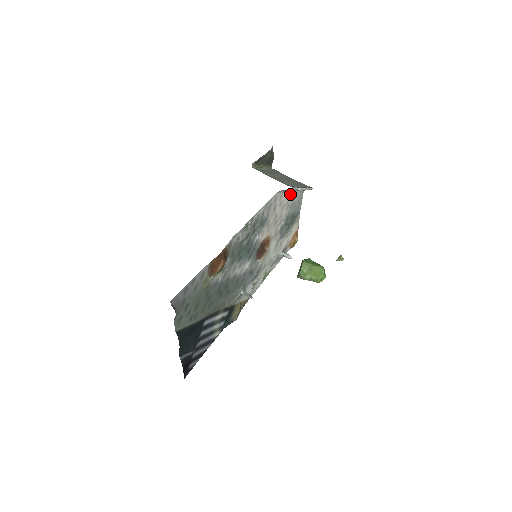
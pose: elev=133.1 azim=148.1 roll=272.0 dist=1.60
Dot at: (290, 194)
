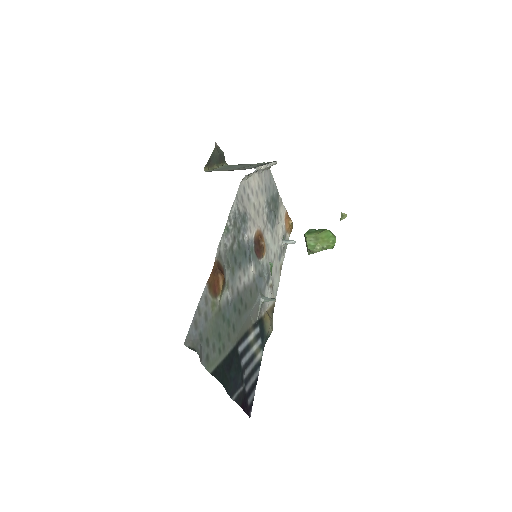
Dot at: (257, 178)
